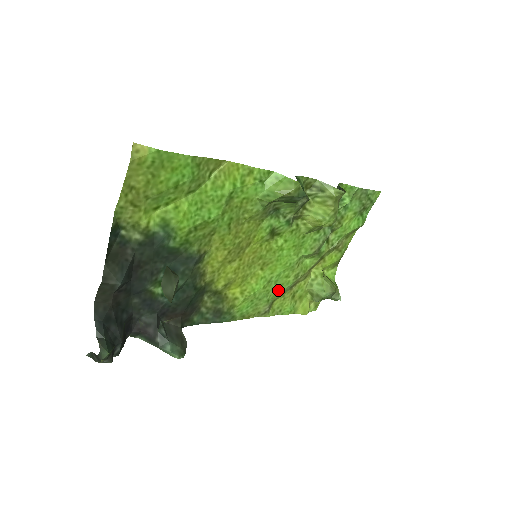
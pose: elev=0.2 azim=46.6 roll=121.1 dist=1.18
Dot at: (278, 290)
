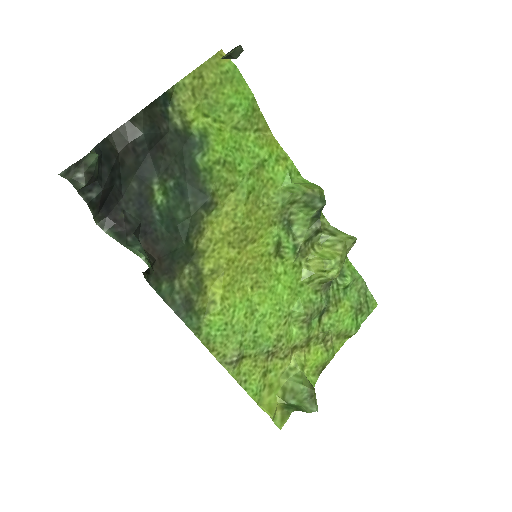
Dot at: (255, 341)
